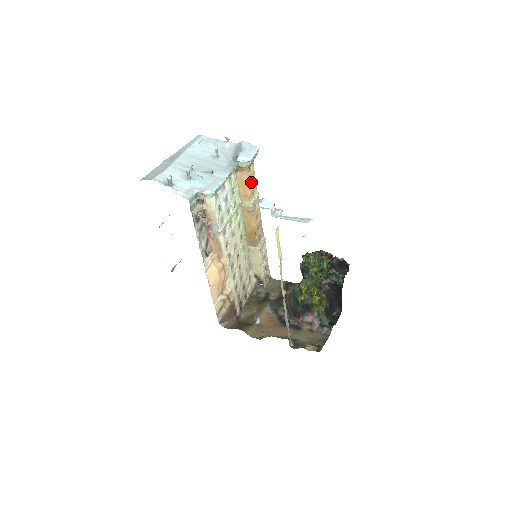
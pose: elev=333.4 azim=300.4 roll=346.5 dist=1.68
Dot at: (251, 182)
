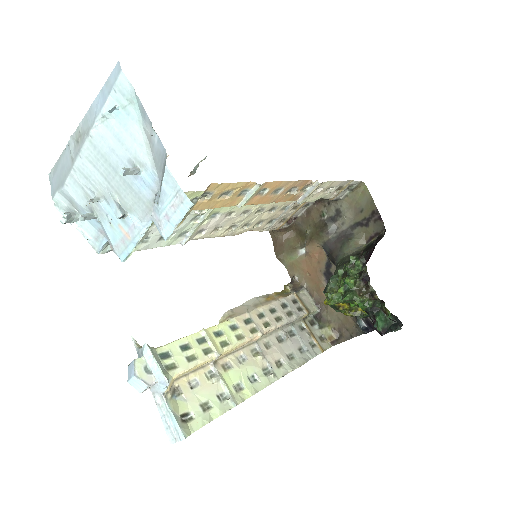
Dot at: (225, 193)
